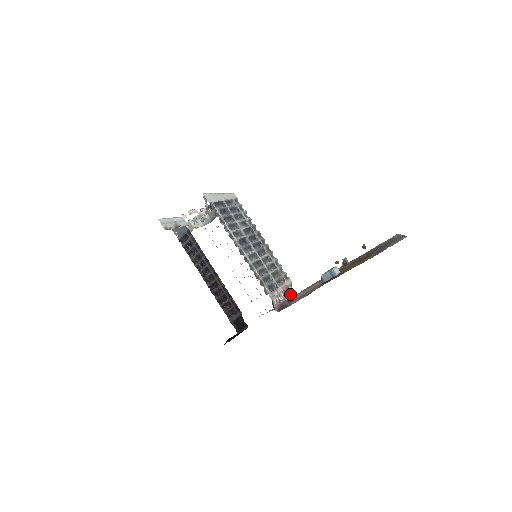
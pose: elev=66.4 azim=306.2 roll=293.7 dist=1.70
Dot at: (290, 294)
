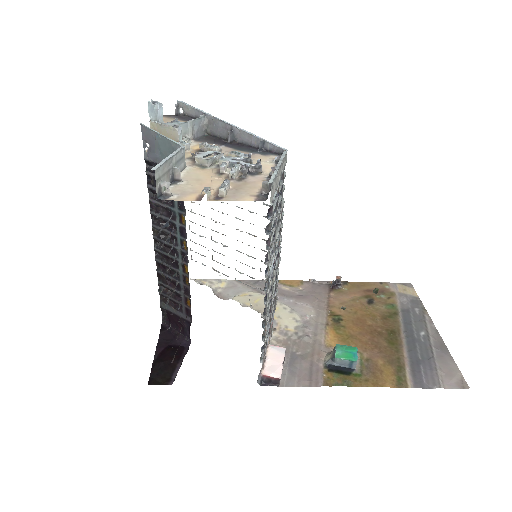
Dot at: (271, 331)
